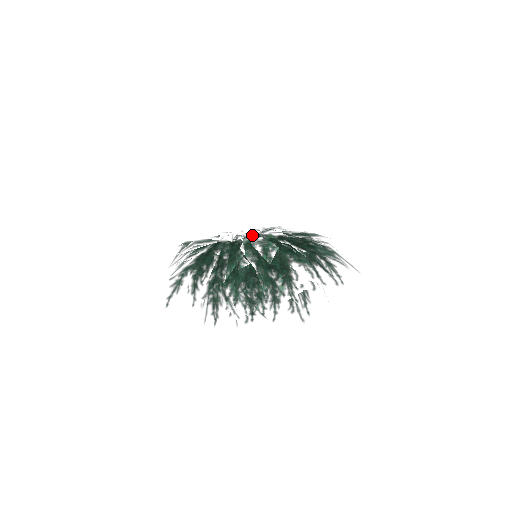
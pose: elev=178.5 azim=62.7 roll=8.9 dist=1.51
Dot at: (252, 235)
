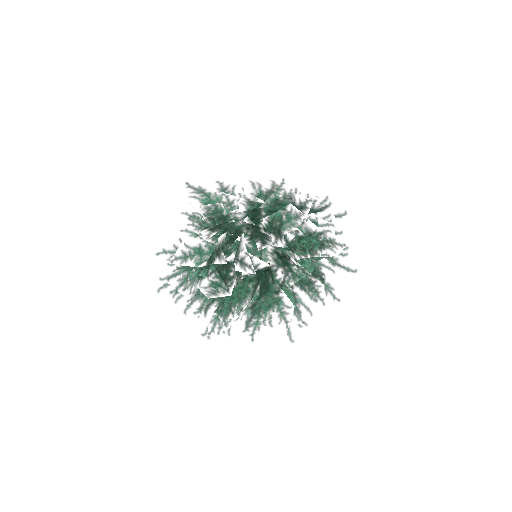
Dot at: occluded
